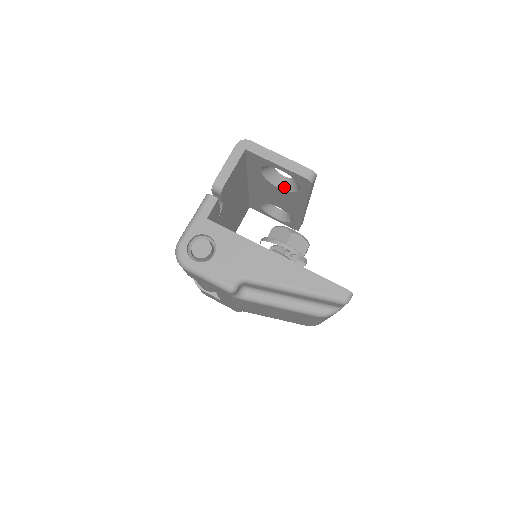
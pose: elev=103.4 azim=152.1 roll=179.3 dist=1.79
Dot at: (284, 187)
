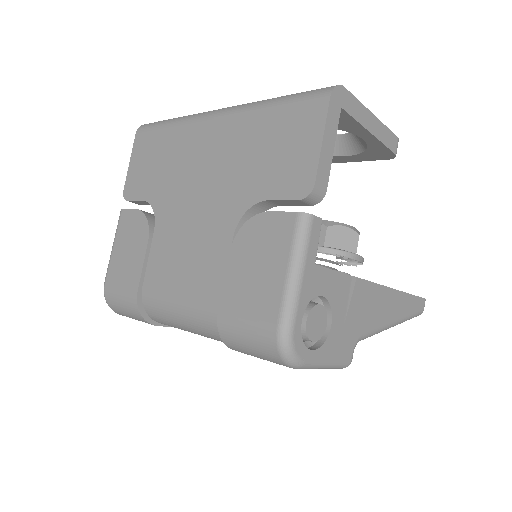
Dot at: occluded
